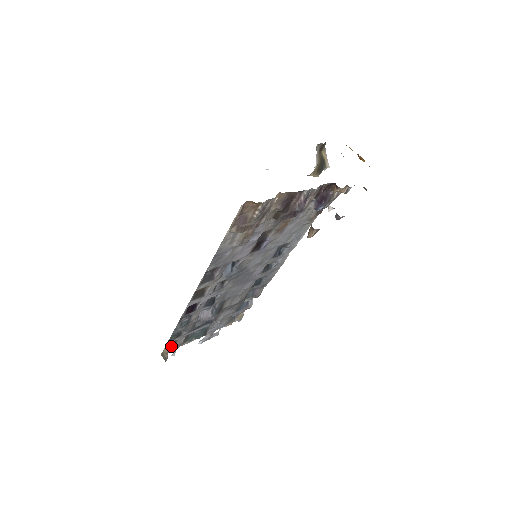
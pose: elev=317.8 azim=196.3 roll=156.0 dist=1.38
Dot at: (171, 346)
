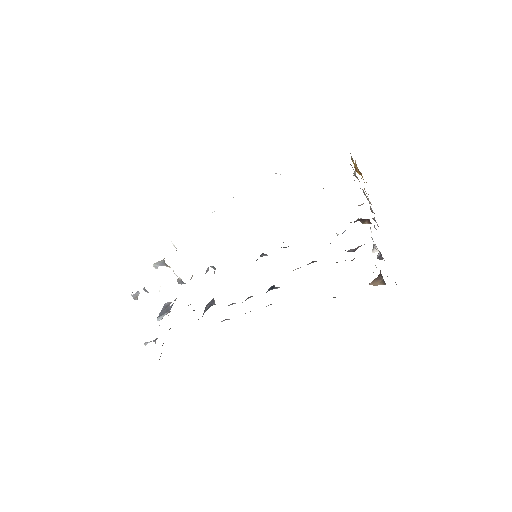
Dot at: (162, 345)
